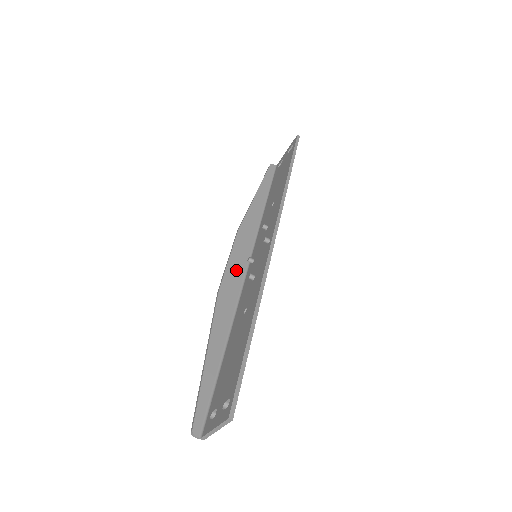
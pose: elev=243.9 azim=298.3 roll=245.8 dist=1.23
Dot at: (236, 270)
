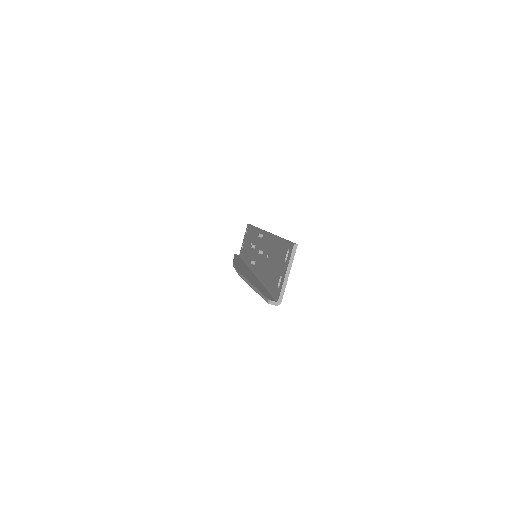
Dot at: (245, 270)
